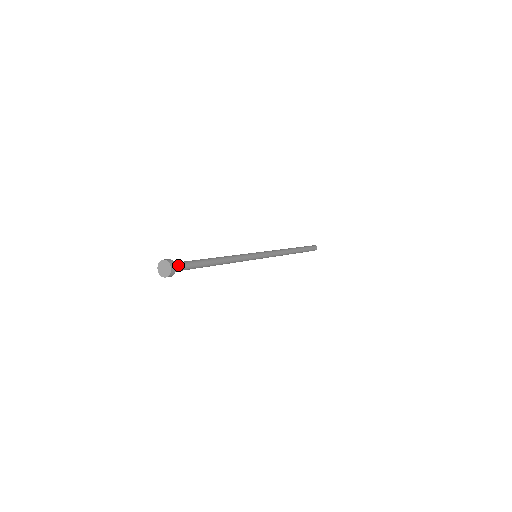
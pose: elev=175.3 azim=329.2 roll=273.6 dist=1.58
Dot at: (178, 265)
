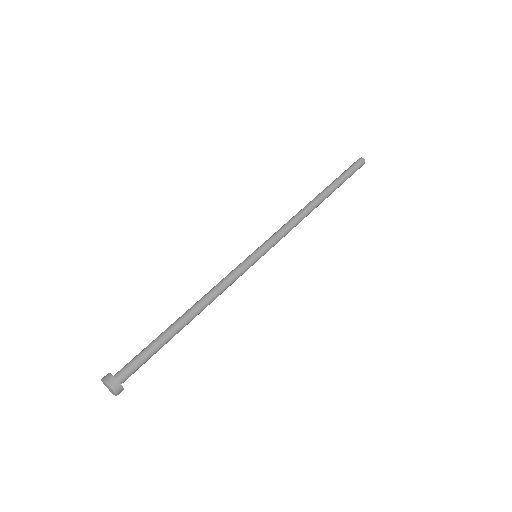
Dot at: (124, 371)
